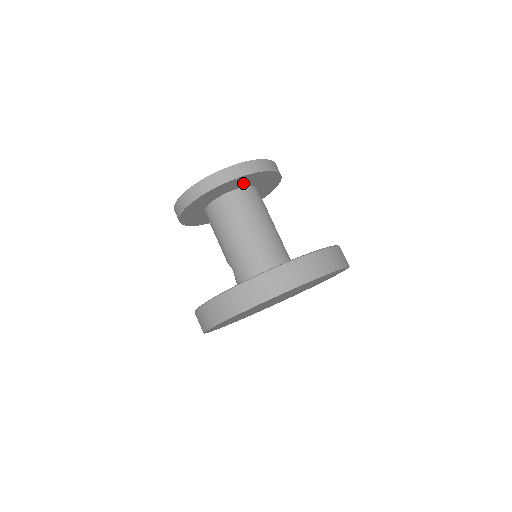
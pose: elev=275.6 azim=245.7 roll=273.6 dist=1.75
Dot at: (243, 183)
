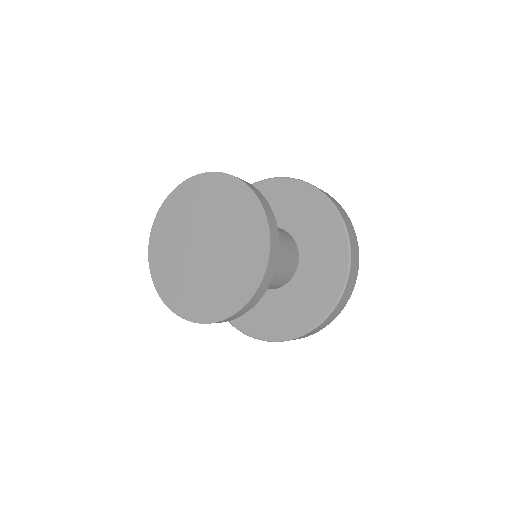
Dot at: occluded
